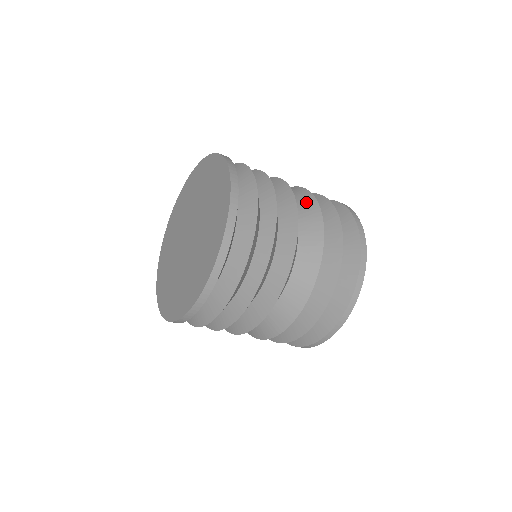
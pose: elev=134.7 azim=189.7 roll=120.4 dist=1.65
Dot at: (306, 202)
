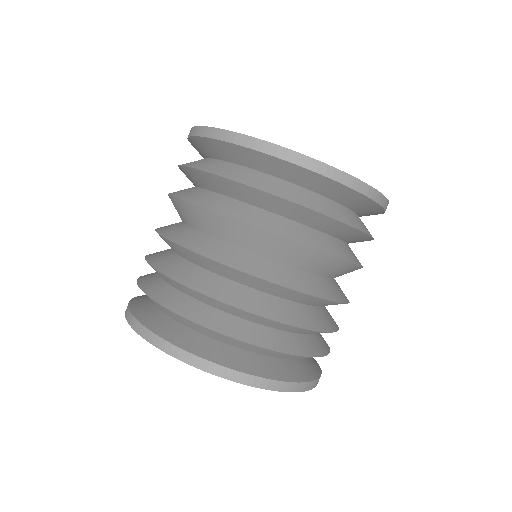
Dot at: (236, 232)
